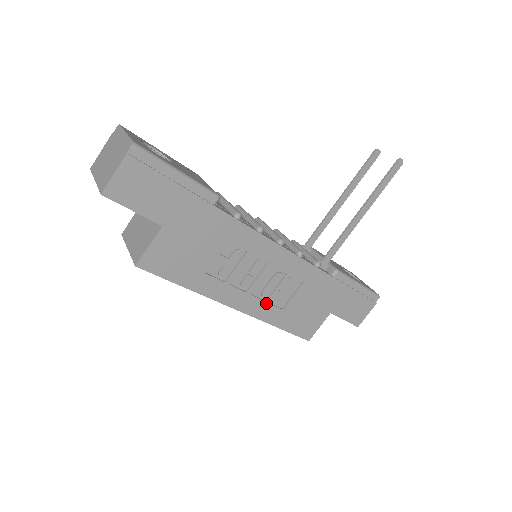
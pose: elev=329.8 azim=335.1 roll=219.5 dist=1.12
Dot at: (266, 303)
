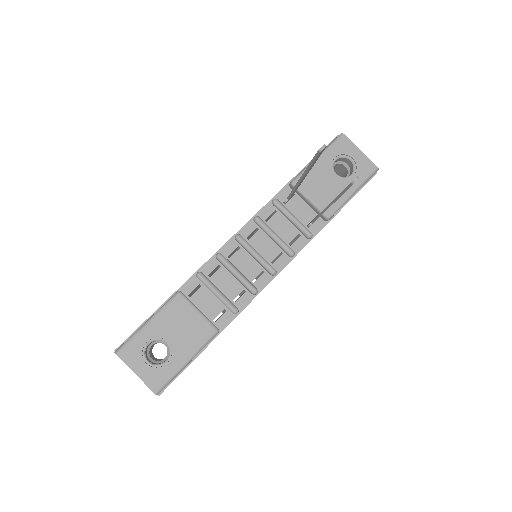
Dot at: occluded
